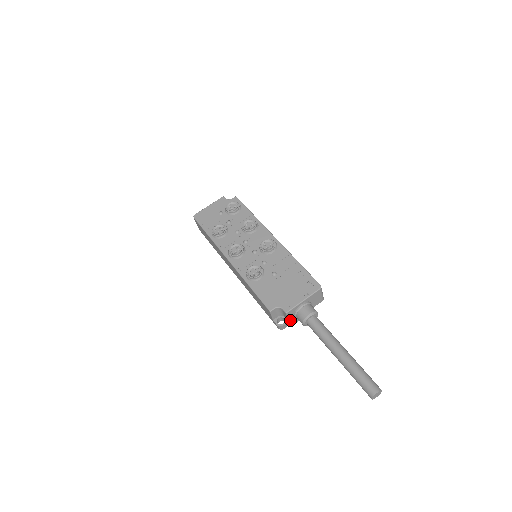
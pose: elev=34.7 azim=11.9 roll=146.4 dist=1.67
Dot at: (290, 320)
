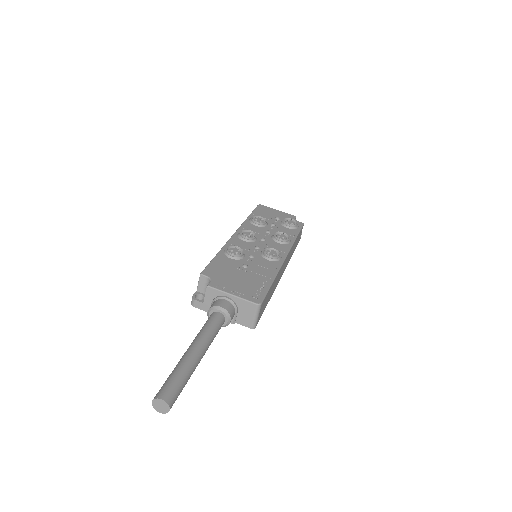
Dot at: (206, 304)
